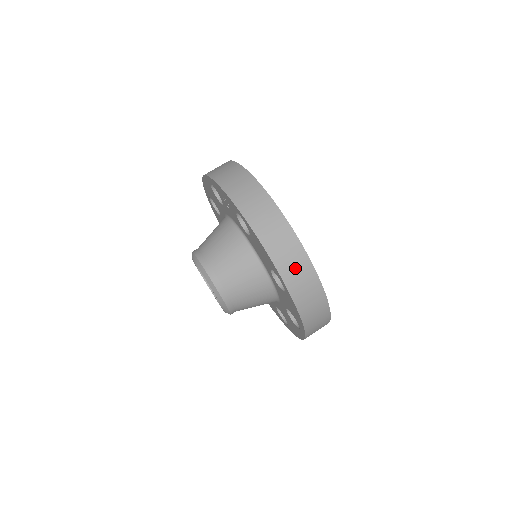
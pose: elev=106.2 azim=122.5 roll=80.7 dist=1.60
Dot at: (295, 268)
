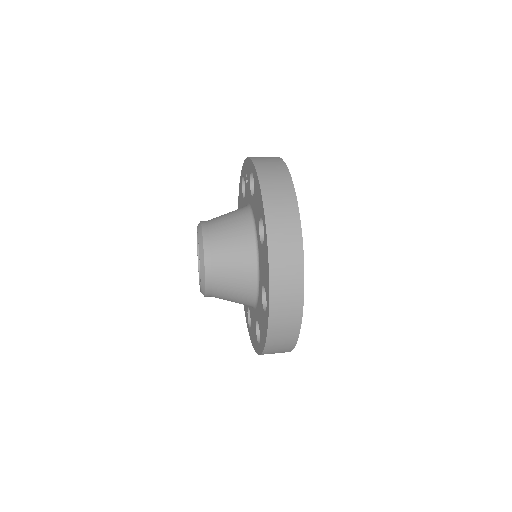
Dot at: (281, 208)
